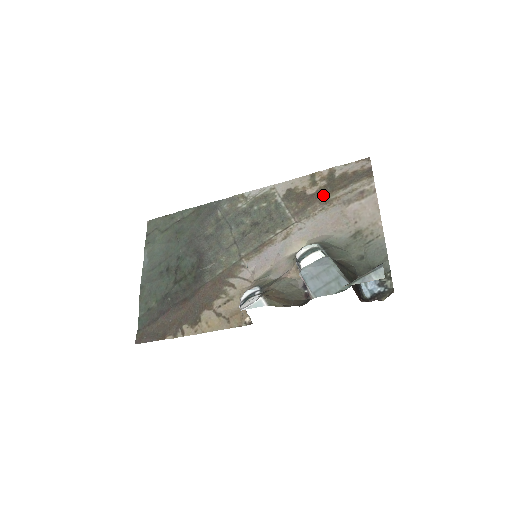
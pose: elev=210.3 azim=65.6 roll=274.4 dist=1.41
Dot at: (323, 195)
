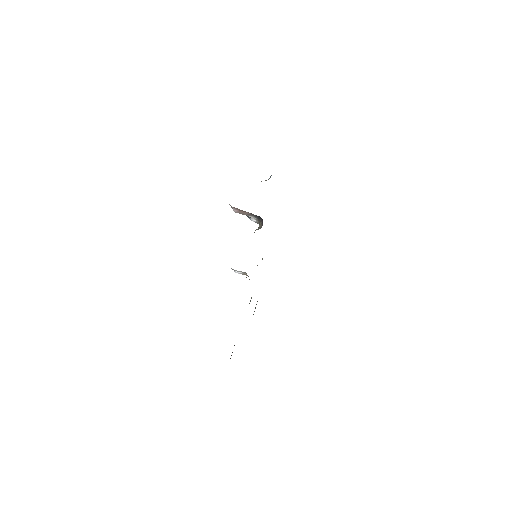
Dot at: occluded
